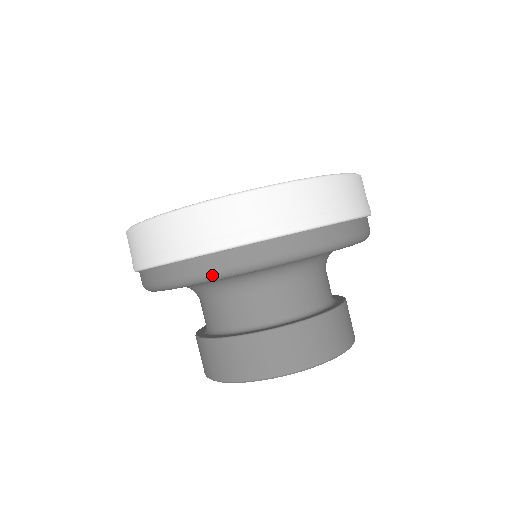
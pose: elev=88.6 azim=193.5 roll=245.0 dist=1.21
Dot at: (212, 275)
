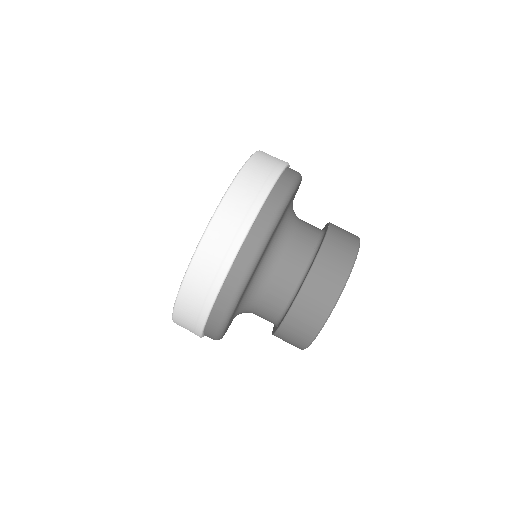
Dot at: (216, 339)
